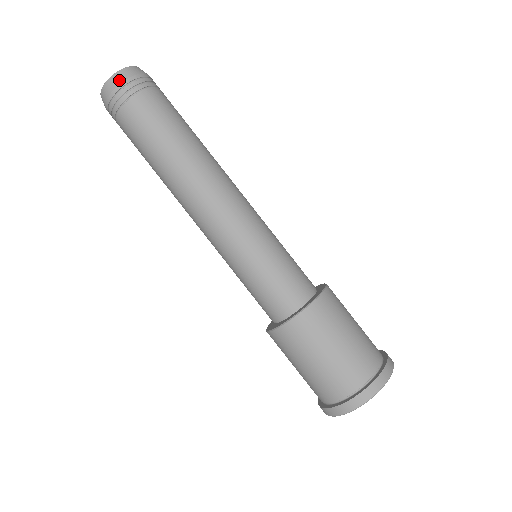
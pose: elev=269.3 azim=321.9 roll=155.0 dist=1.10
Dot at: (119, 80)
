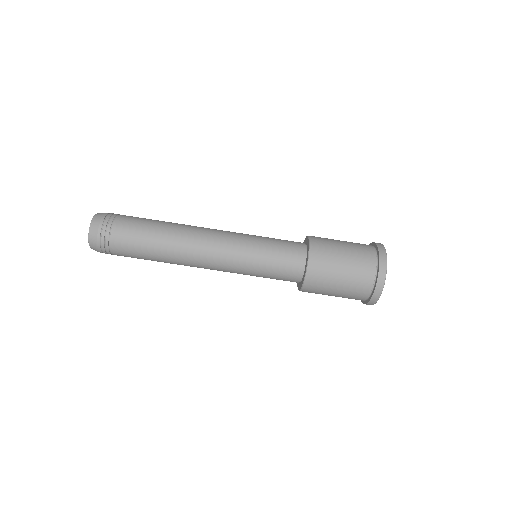
Dot at: (94, 240)
